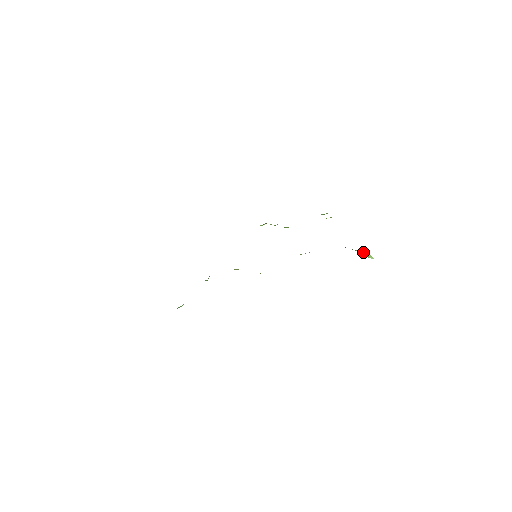
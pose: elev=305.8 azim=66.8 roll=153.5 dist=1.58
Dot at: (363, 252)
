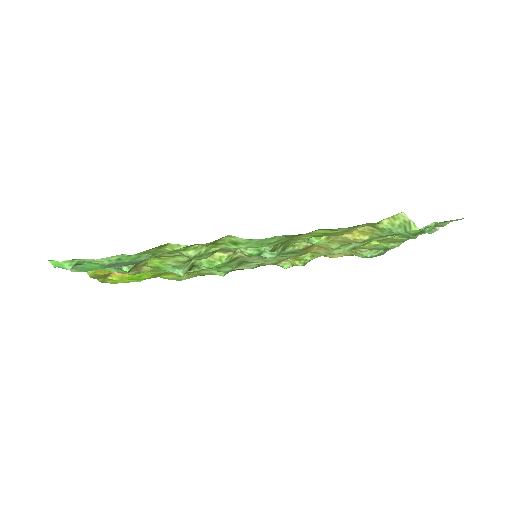
Dot at: (401, 220)
